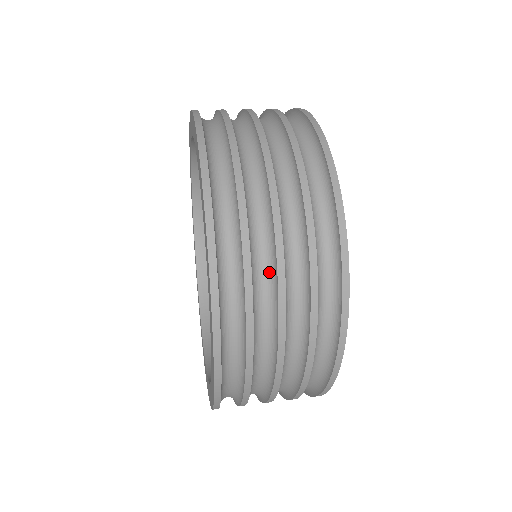
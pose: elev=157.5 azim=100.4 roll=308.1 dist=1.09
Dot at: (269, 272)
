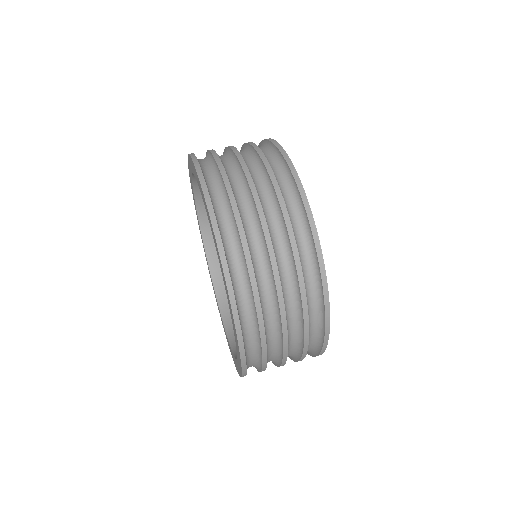
Dot at: (269, 281)
